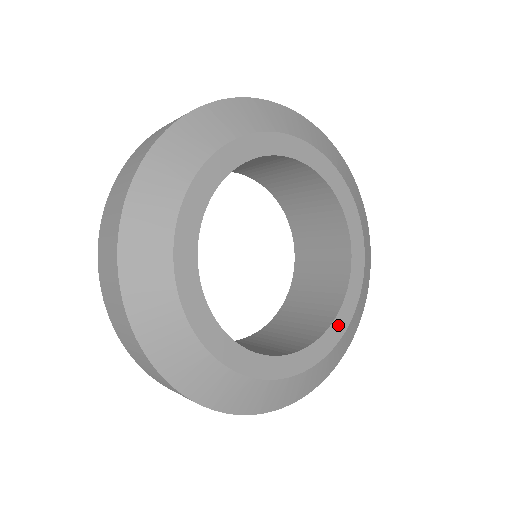
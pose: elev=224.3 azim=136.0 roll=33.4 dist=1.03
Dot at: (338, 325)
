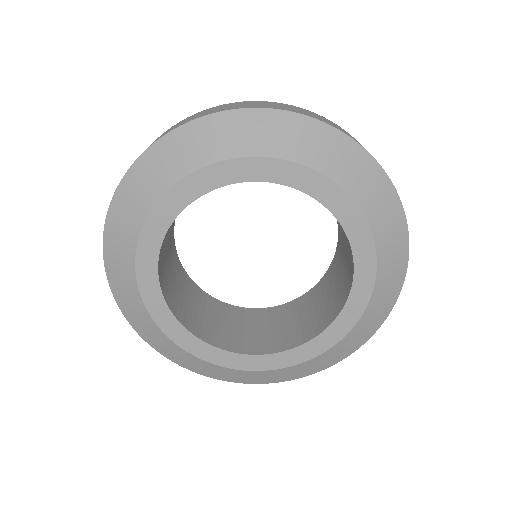
Dot at: (361, 281)
